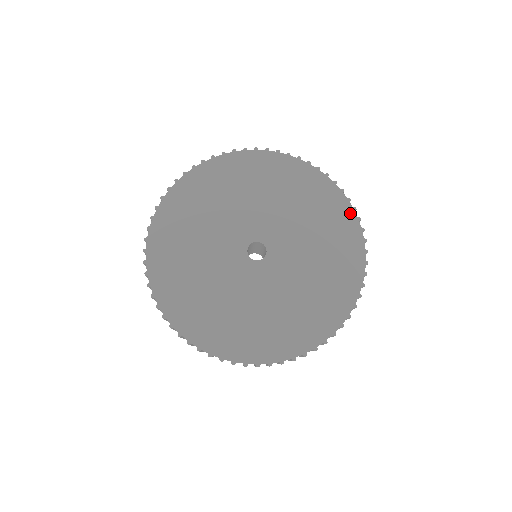
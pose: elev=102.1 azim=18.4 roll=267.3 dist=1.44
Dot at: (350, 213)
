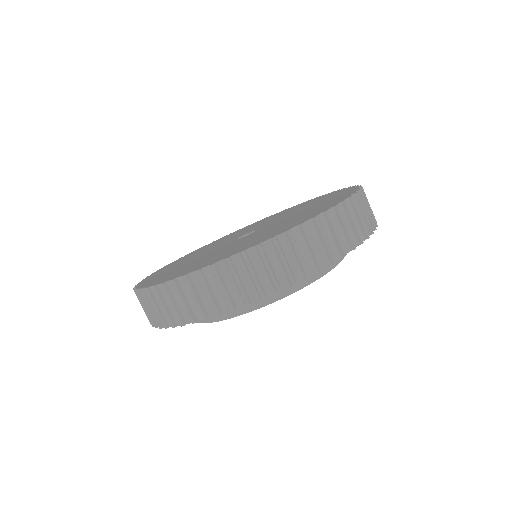
Dot at: (352, 191)
